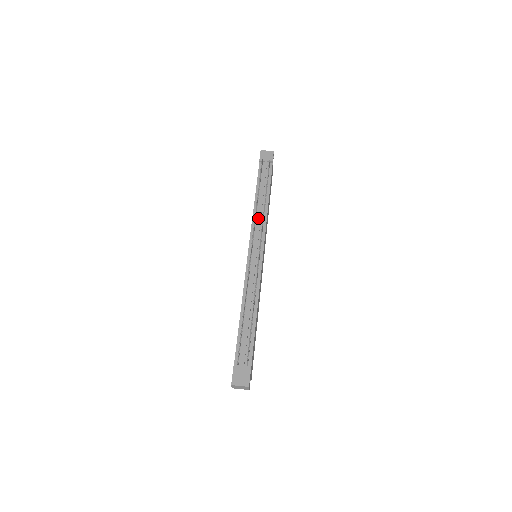
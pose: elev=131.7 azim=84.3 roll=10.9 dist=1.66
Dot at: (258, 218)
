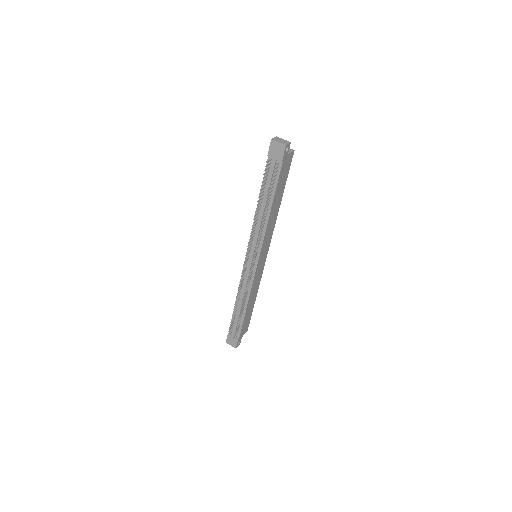
Dot at: (256, 230)
